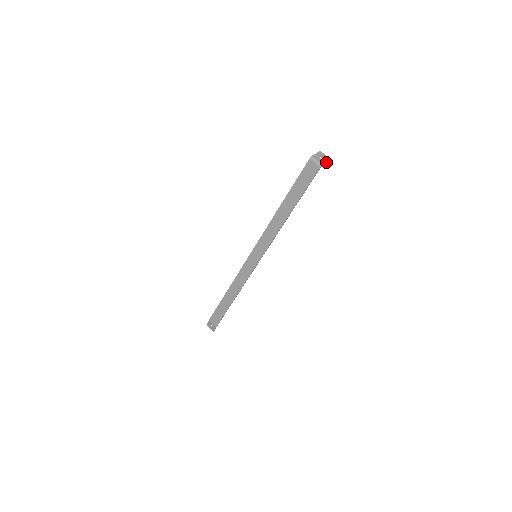
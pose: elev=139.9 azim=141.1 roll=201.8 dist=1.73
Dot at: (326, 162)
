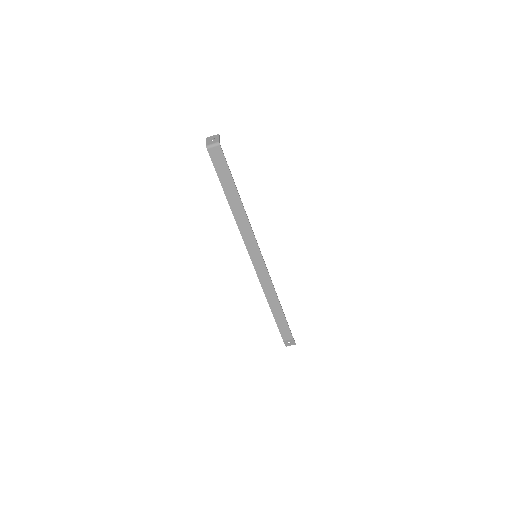
Dot at: (219, 138)
